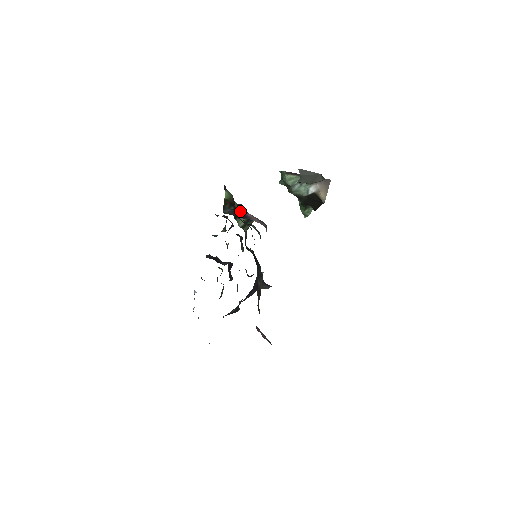
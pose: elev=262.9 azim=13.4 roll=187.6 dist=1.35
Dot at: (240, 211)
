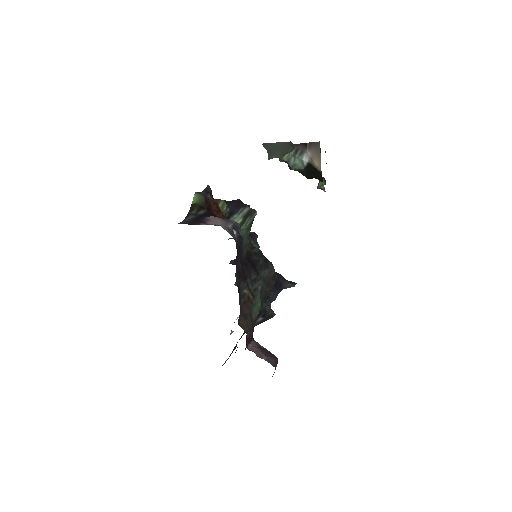
Dot at: (204, 214)
